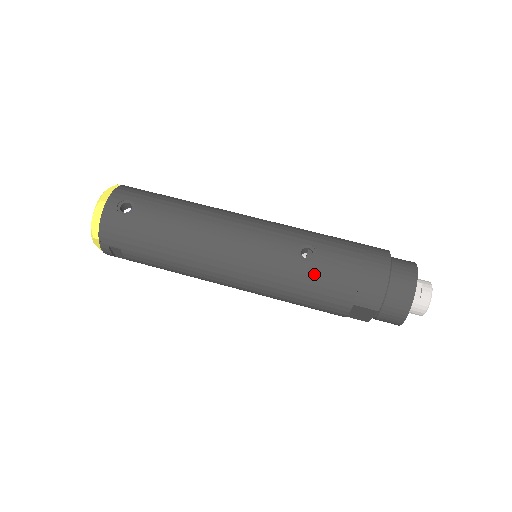
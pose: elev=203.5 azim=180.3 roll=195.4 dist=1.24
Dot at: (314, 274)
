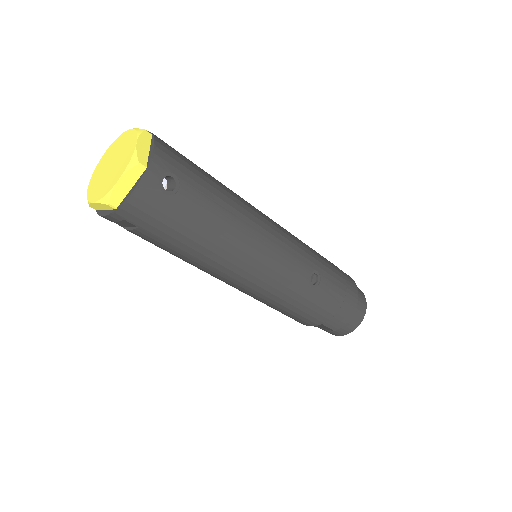
Dot at: (313, 299)
